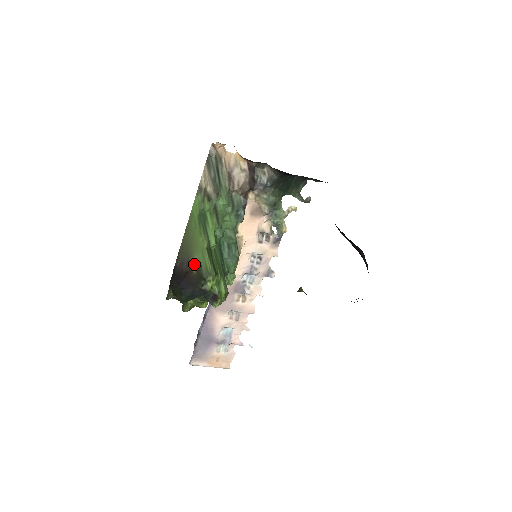
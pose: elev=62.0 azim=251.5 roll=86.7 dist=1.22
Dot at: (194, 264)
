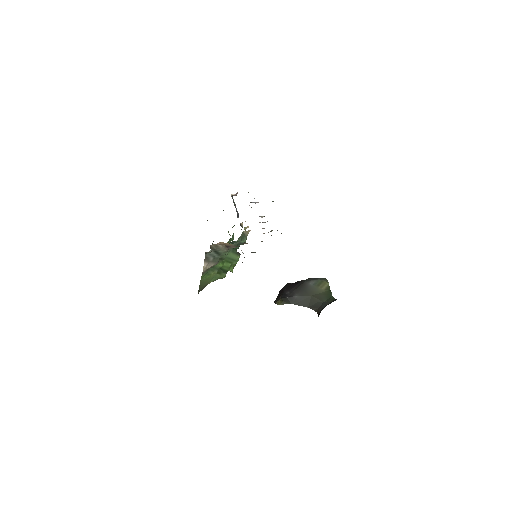
Dot at: occluded
